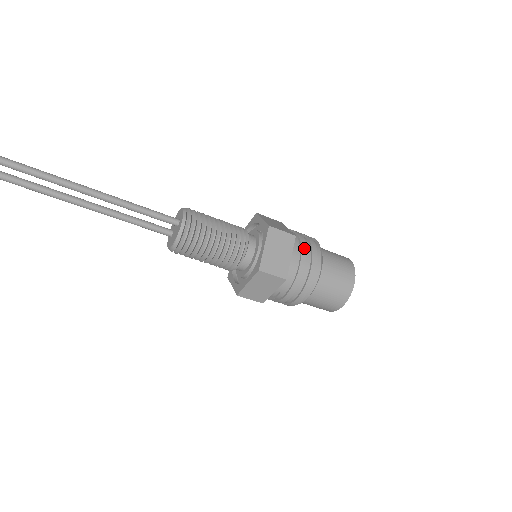
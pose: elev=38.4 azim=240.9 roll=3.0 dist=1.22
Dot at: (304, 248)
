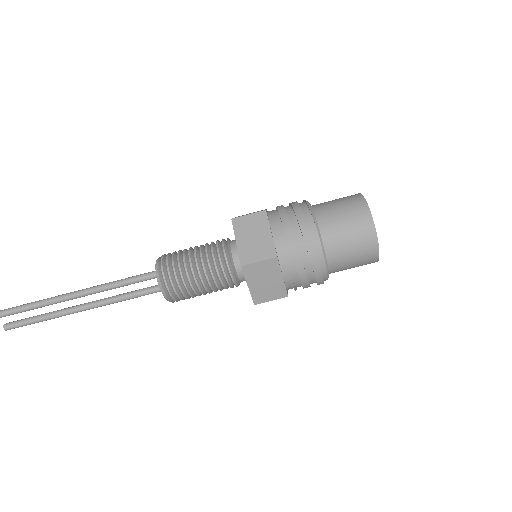
Dot at: (283, 215)
